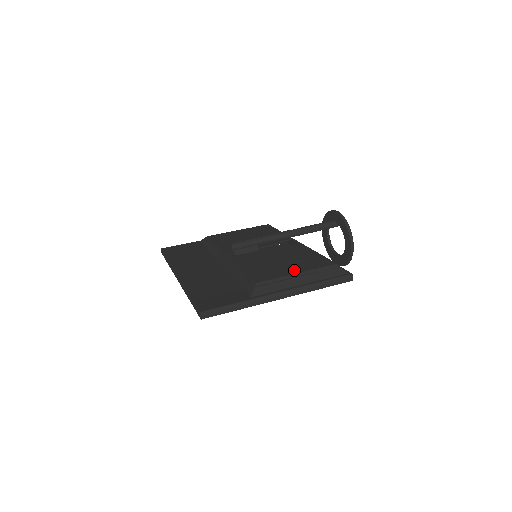
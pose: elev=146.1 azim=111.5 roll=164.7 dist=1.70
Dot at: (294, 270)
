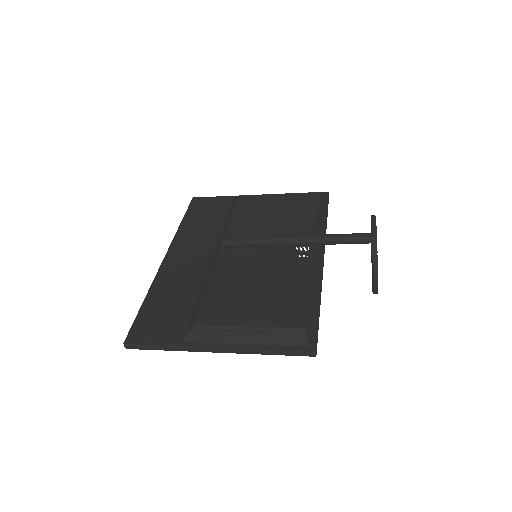
Dot at: (249, 318)
